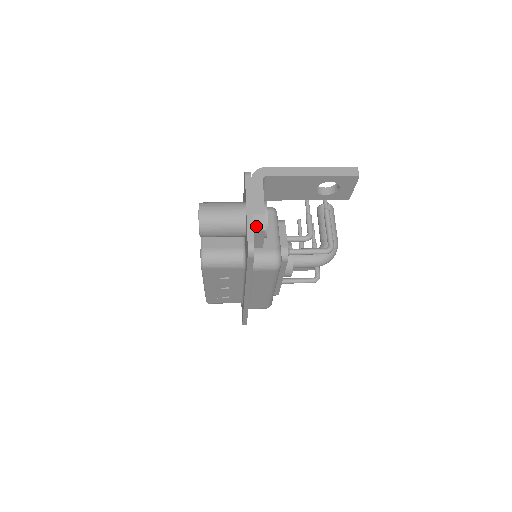
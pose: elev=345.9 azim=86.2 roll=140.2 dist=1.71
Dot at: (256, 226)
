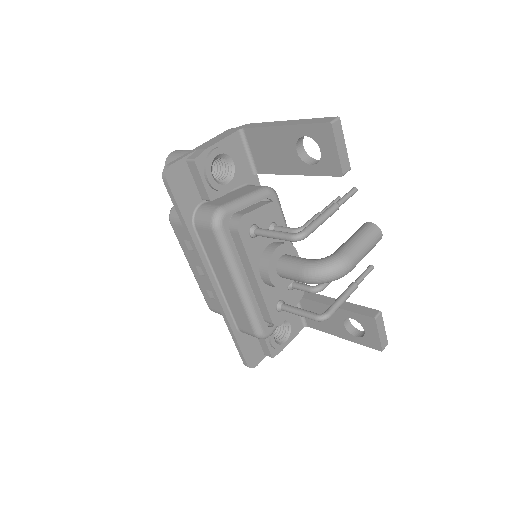
Dot at: (190, 157)
